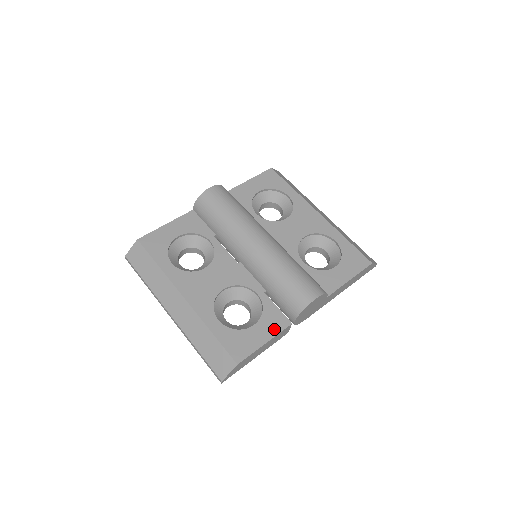
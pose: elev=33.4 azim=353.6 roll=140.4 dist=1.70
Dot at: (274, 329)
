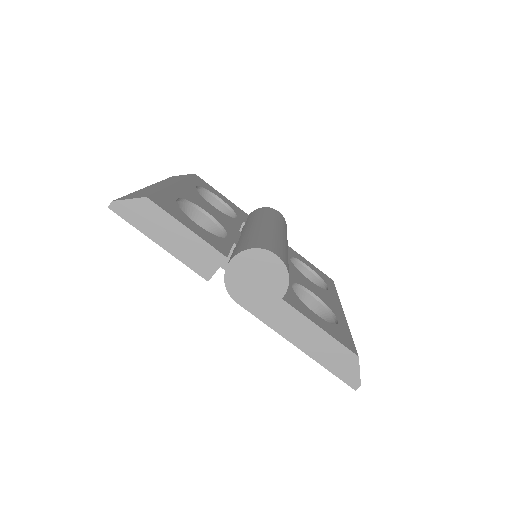
Dot at: (208, 239)
